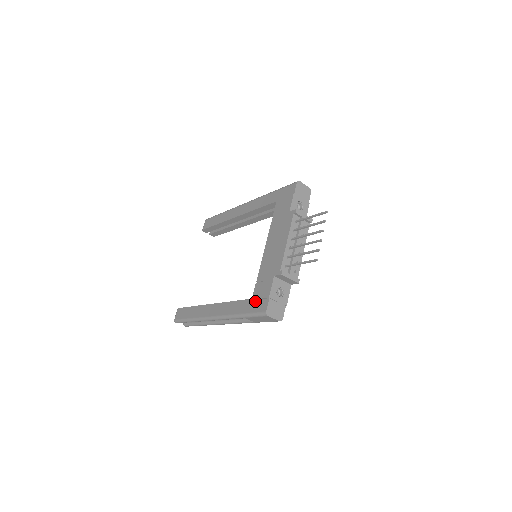
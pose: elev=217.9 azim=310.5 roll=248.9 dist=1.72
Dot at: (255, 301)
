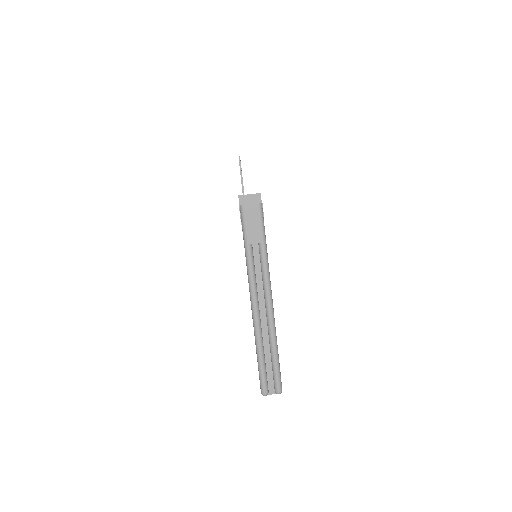
Dot at: occluded
